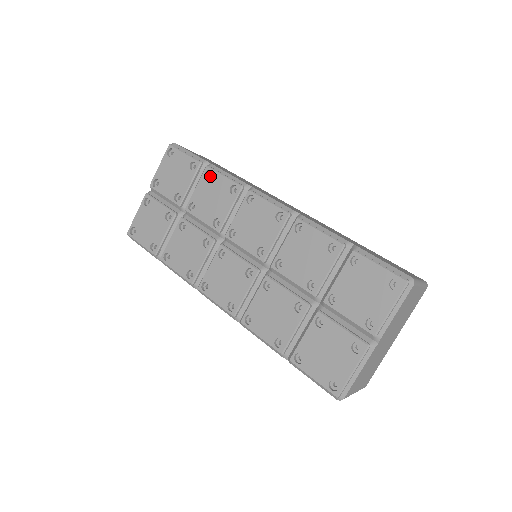
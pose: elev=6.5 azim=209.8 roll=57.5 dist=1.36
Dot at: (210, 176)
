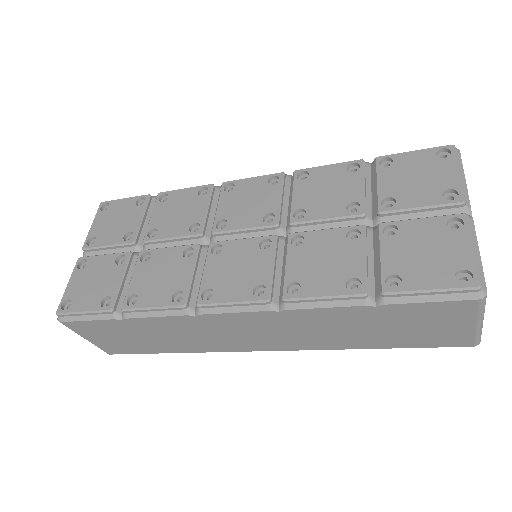
Dot at: occluded
